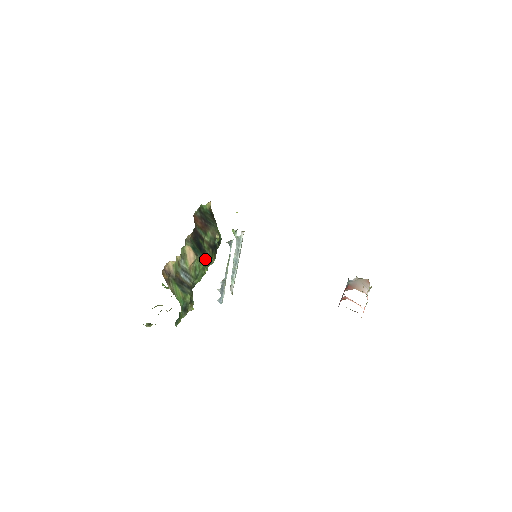
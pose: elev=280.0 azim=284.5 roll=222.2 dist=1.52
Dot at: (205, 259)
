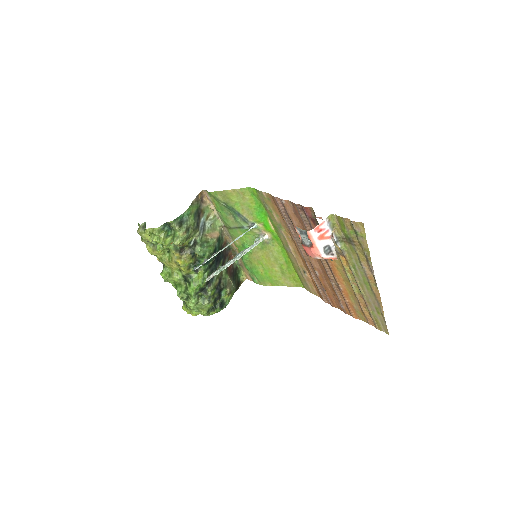
Dot at: occluded
